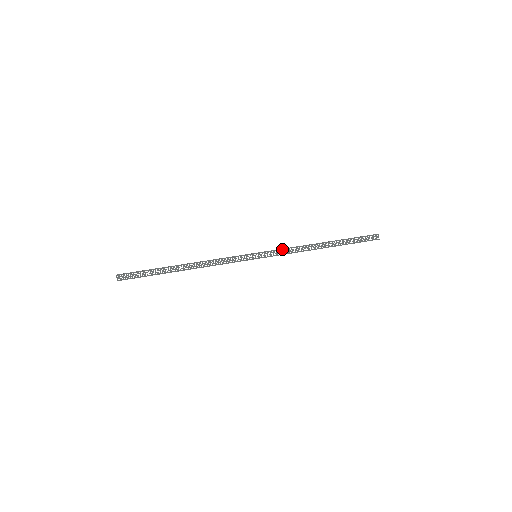
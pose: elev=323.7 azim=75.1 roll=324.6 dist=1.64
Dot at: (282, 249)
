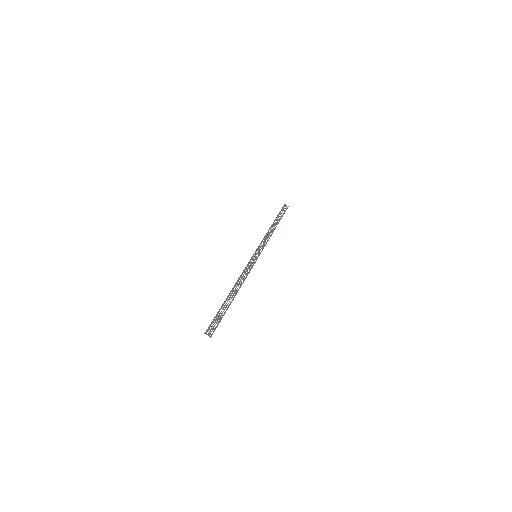
Dot at: occluded
